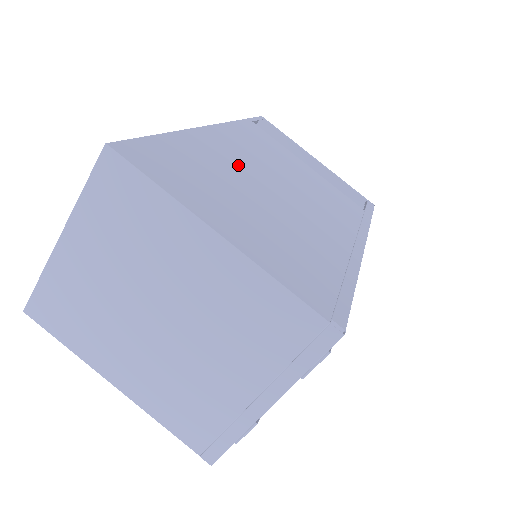
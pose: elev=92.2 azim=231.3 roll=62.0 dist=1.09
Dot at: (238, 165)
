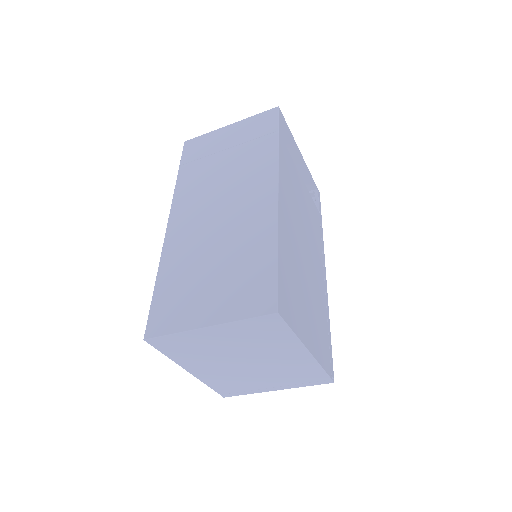
Dot at: (295, 244)
